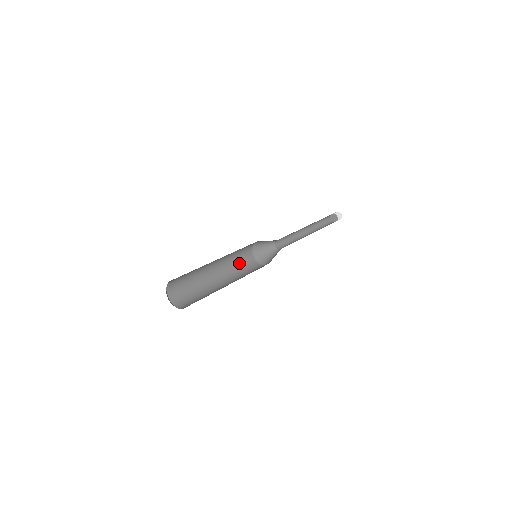
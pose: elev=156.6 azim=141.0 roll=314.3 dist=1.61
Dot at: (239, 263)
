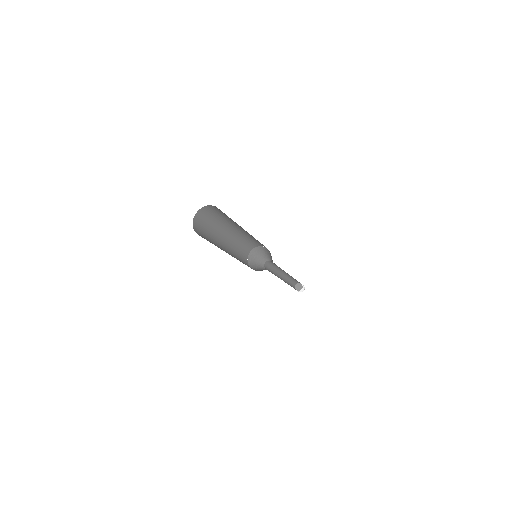
Dot at: occluded
